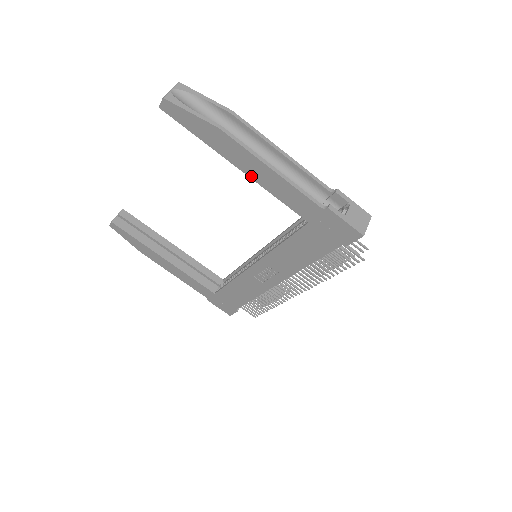
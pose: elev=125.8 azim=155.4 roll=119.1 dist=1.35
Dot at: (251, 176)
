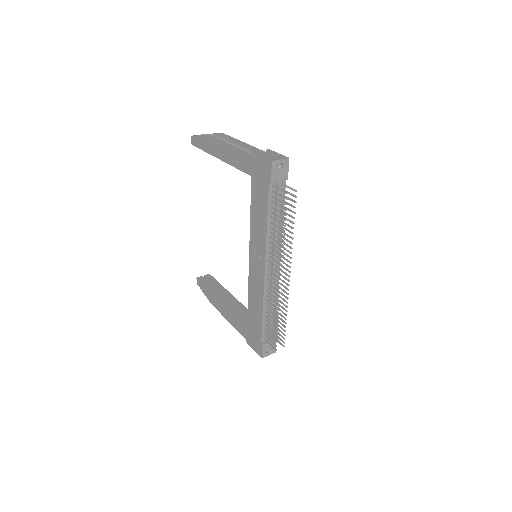
Dot at: (224, 160)
